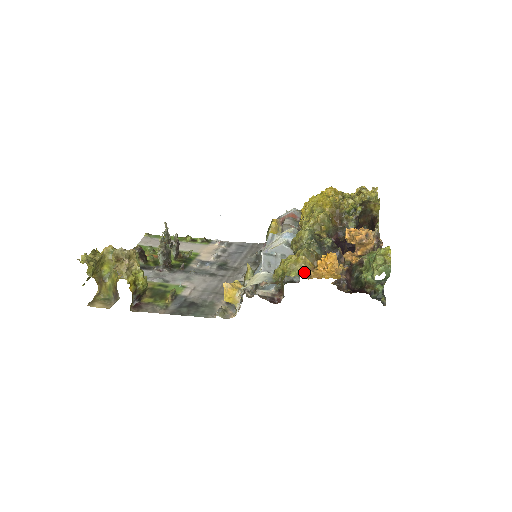
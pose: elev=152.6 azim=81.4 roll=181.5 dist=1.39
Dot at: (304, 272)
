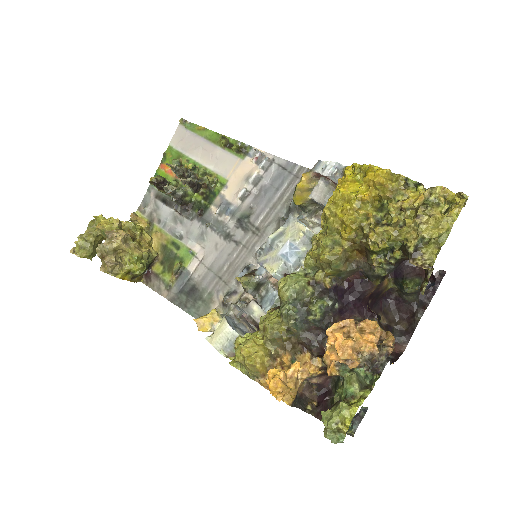
Dot at: (253, 375)
